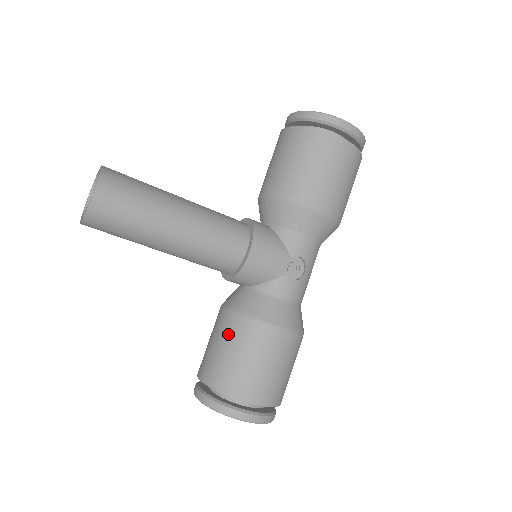
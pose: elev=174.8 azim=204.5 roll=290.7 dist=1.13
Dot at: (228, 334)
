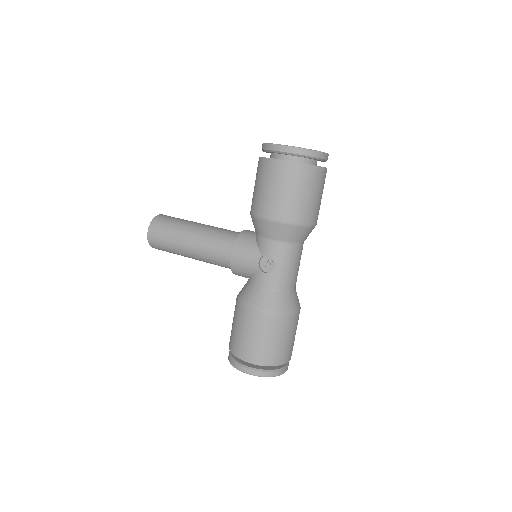
Dot at: (234, 312)
